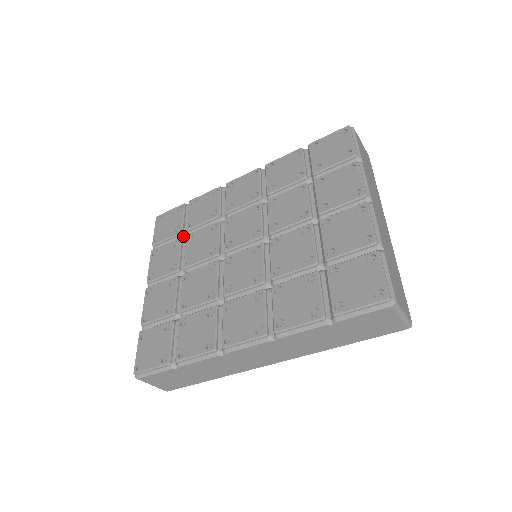
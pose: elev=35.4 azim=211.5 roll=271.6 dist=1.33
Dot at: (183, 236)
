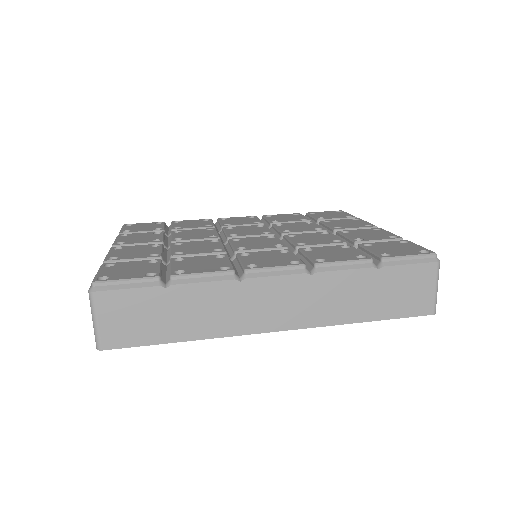
Dot at: occluded
